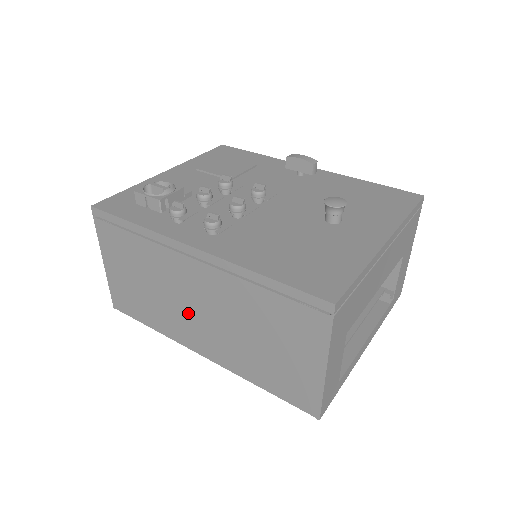
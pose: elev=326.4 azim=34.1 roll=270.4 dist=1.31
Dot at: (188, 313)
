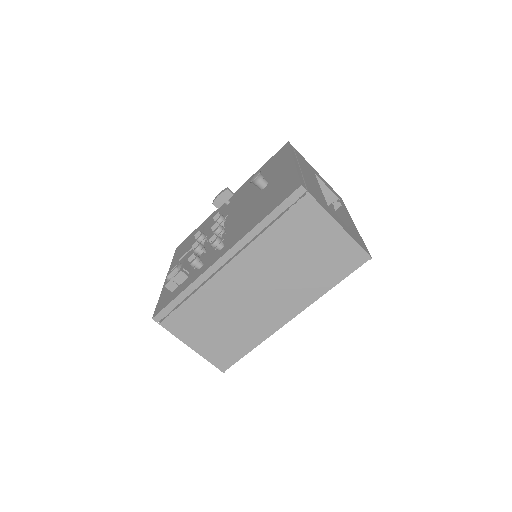
Dot at: (258, 303)
